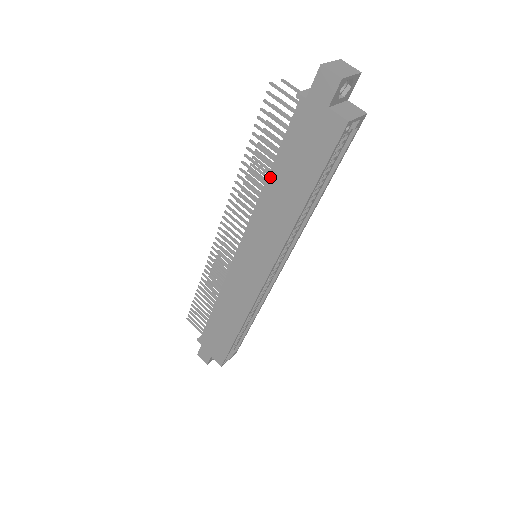
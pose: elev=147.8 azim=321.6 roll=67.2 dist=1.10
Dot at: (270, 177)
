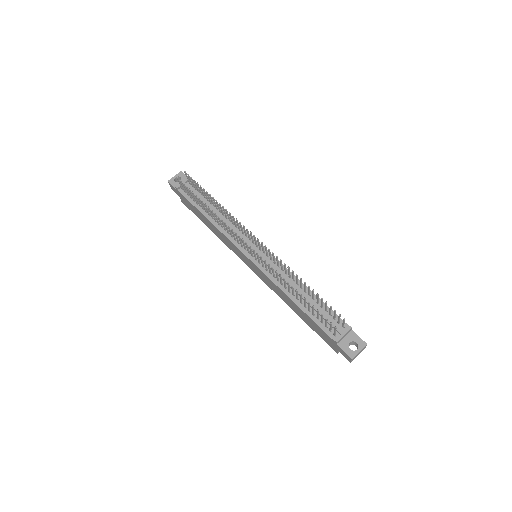
Dot at: (296, 305)
